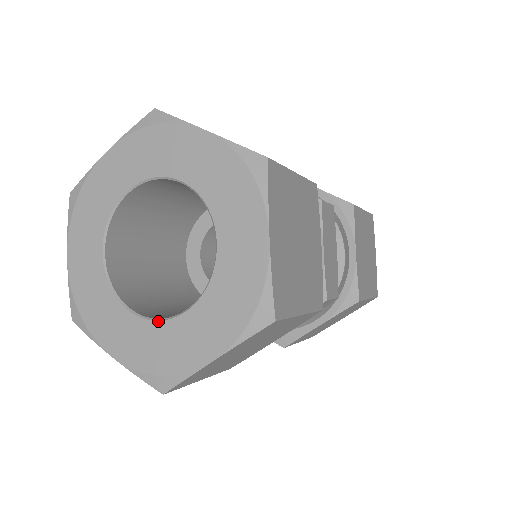
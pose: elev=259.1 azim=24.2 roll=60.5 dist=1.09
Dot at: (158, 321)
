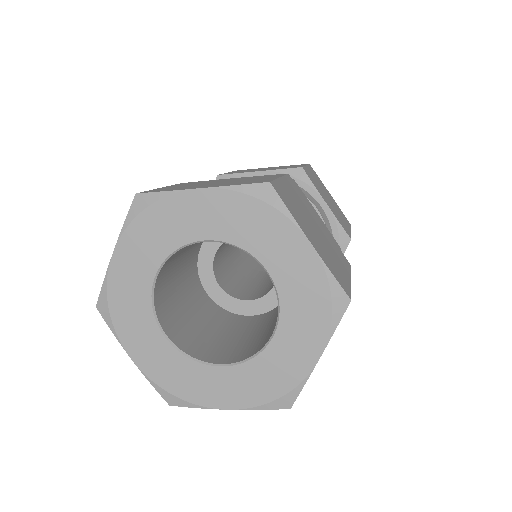
Dot at: (190, 359)
